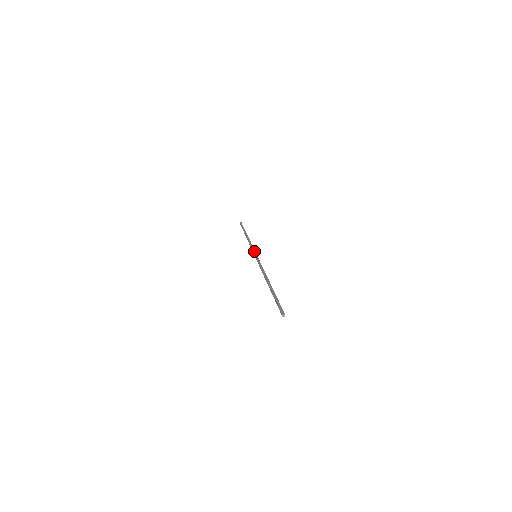
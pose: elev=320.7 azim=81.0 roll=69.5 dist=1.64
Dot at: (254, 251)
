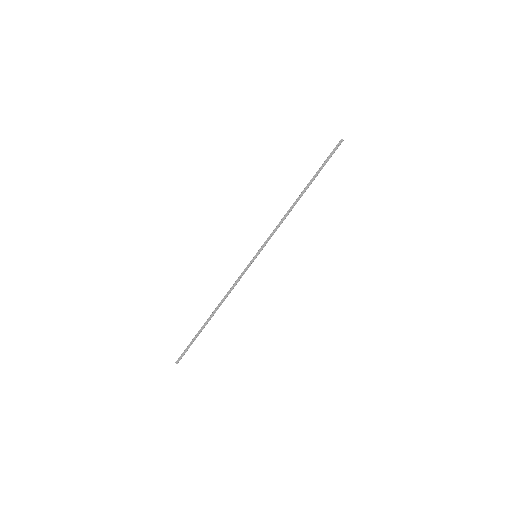
Dot at: (247, 265)
